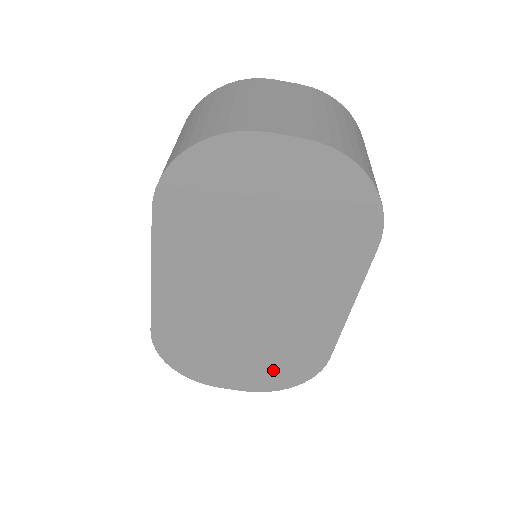
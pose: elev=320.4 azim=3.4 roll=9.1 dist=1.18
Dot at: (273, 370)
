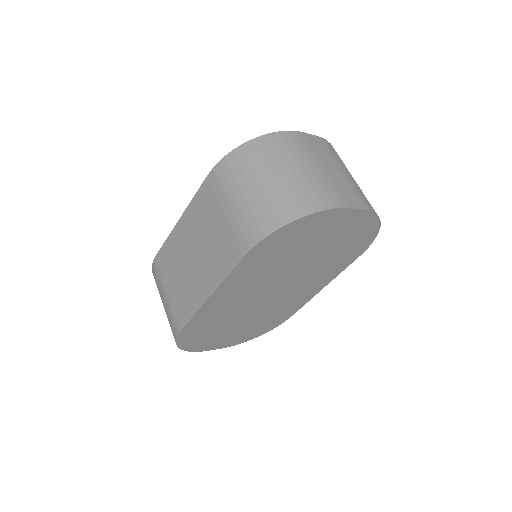
Dot at: (252, 331)
